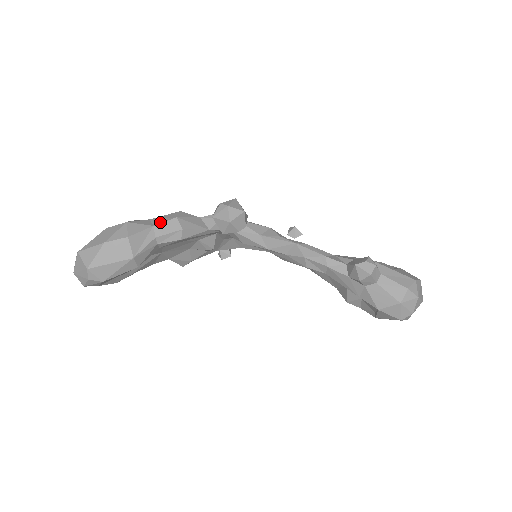
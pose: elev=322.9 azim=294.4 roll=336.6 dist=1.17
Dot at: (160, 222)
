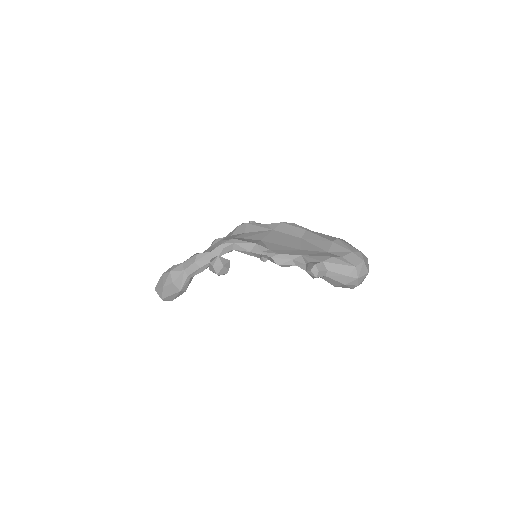
Dot at: (187, 267)
